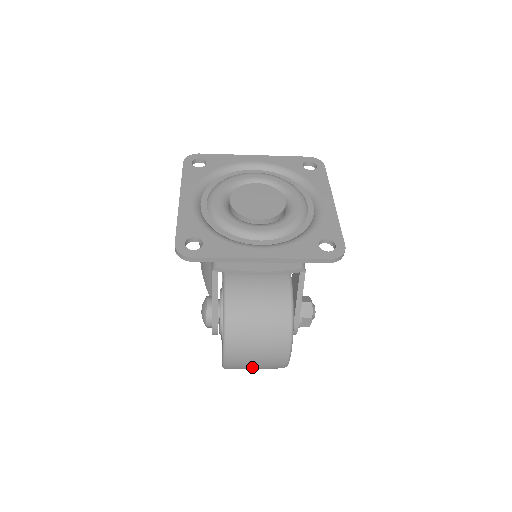
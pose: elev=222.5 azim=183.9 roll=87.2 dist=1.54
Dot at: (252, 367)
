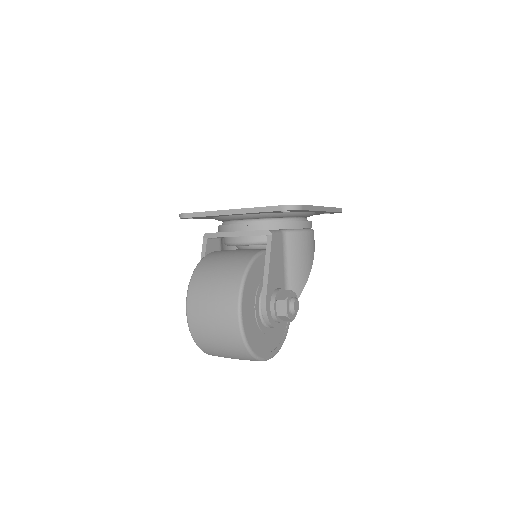
Dot at: (210, 327)
